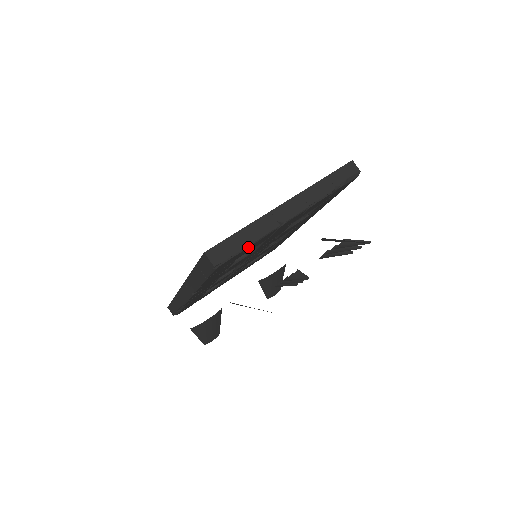
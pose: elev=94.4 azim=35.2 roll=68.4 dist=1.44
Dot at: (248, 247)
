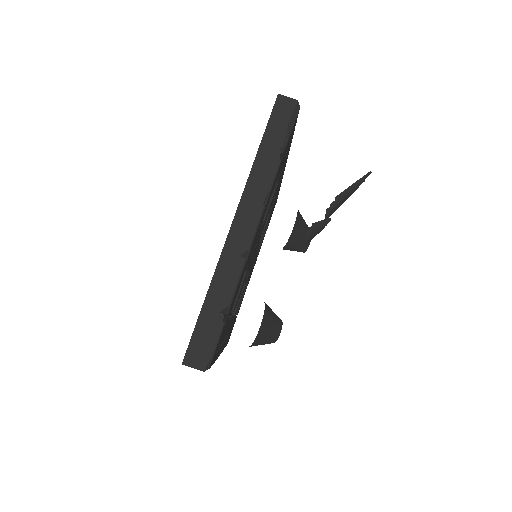
Dot at: (227, 312)
